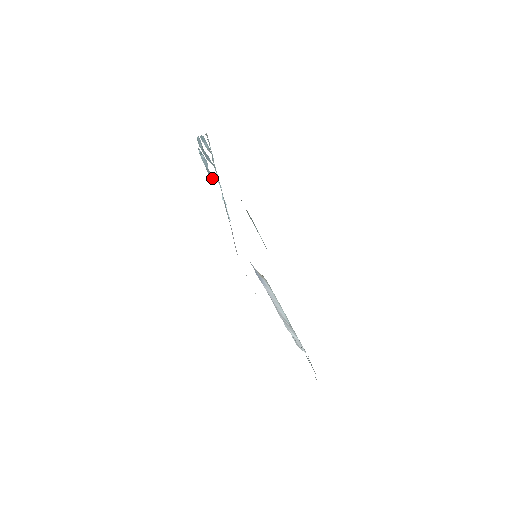
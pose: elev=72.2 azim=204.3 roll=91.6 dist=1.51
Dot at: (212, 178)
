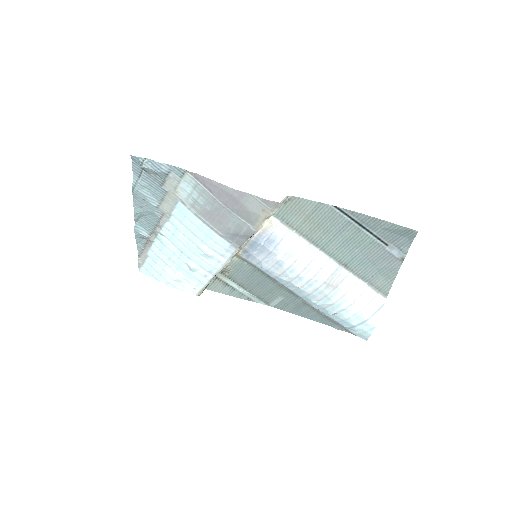
Dot at: (165, 169)
